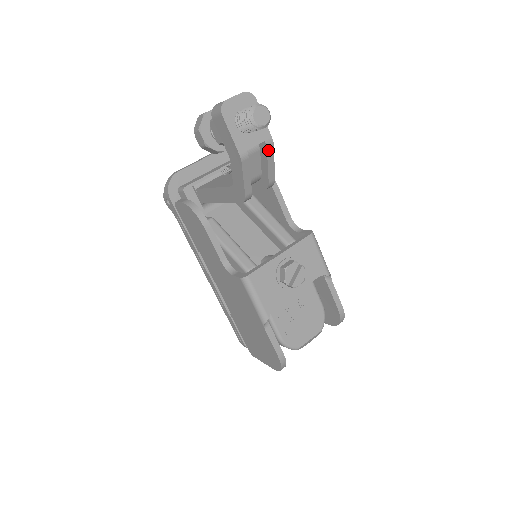
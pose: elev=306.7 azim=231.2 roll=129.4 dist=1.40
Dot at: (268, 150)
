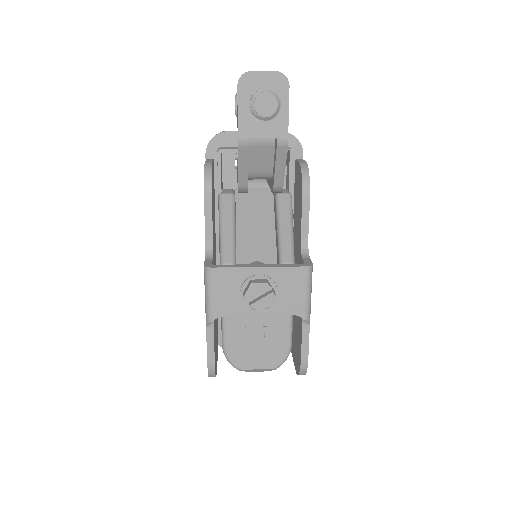
Dot at: (279, 150)
